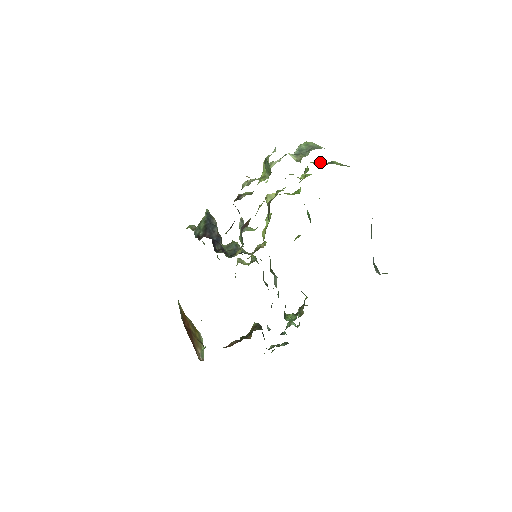
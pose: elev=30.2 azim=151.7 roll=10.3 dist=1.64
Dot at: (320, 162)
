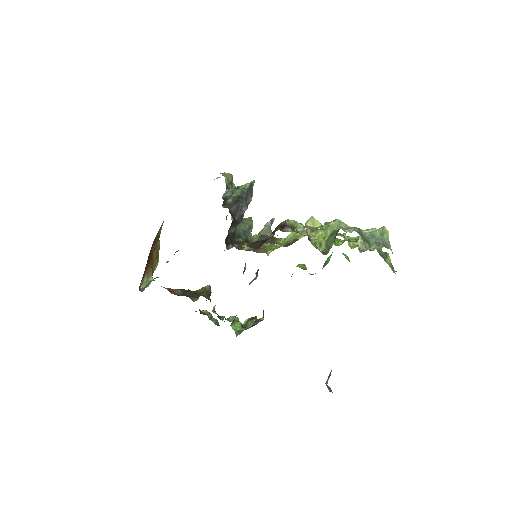
Dot at: occluded
